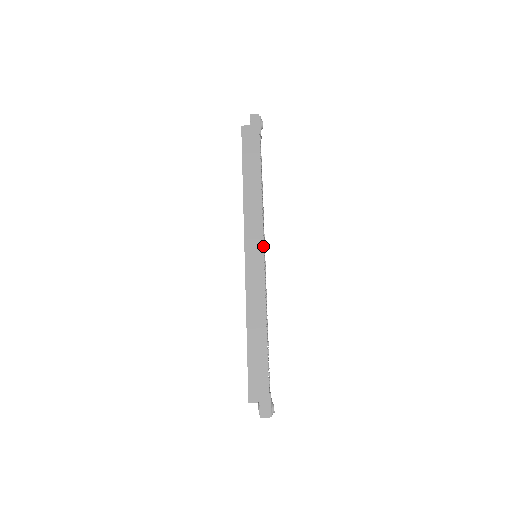
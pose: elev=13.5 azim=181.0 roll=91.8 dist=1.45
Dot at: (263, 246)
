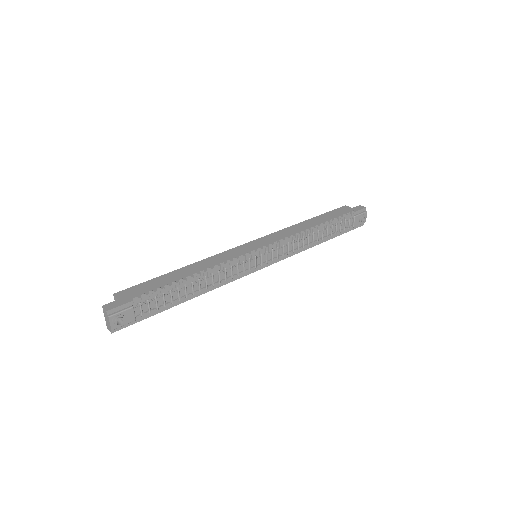
Dot at: (267, 247)
